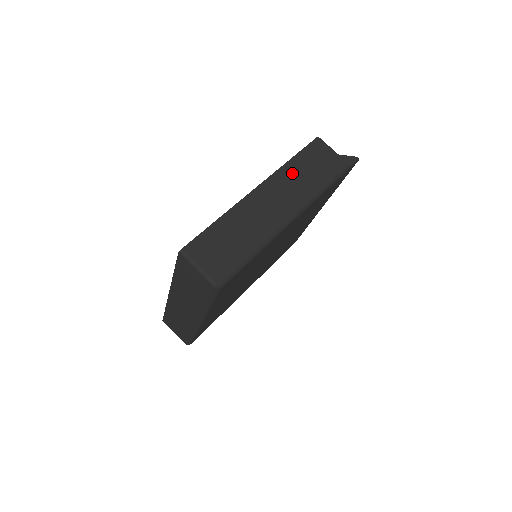
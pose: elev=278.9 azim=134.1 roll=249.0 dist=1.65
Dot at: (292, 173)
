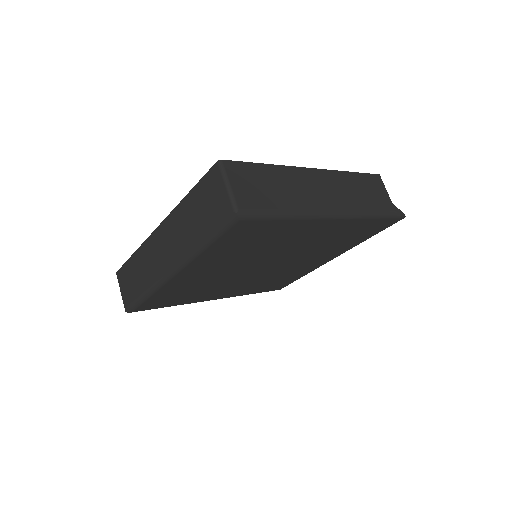
Dot at: (348, 182)
